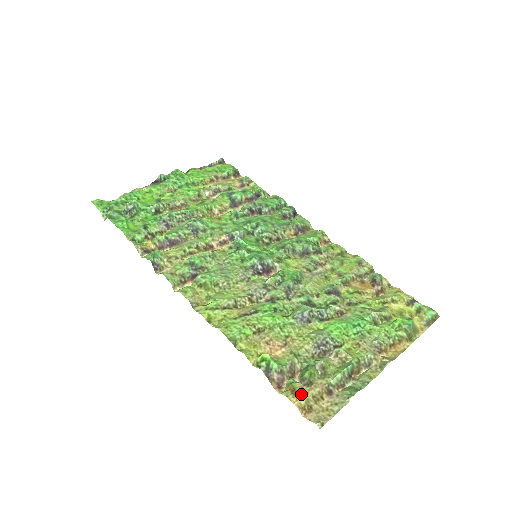
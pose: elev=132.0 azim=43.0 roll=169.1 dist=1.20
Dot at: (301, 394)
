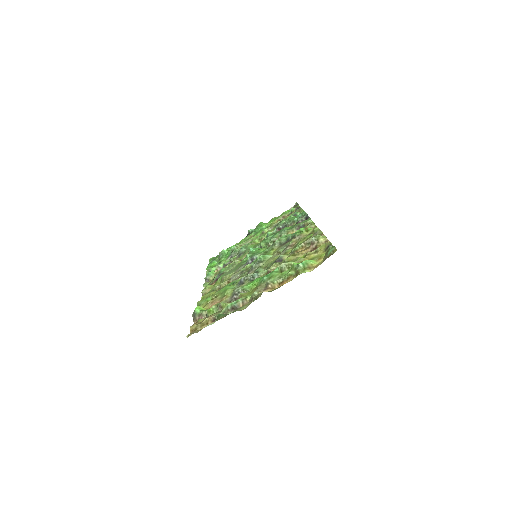
Dot at: (198, 324)
